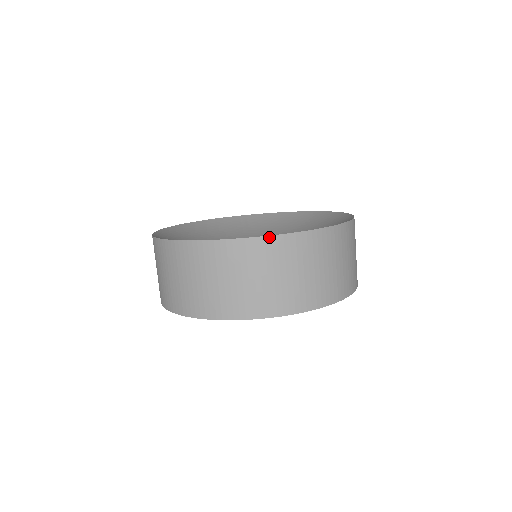
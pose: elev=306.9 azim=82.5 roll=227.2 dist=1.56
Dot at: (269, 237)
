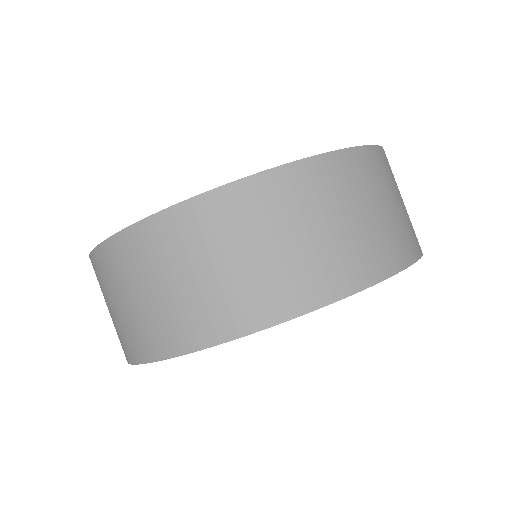
Dot at: (348, 150)
